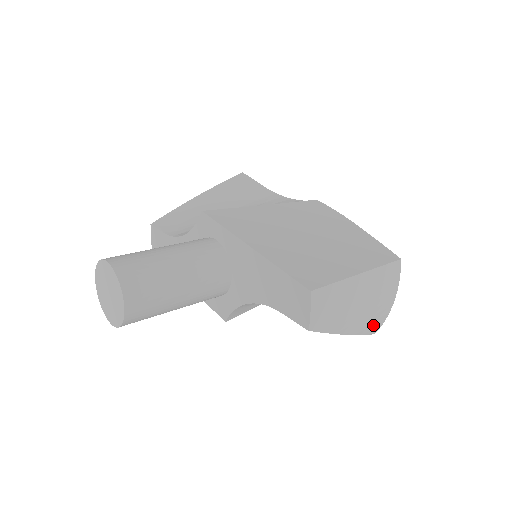
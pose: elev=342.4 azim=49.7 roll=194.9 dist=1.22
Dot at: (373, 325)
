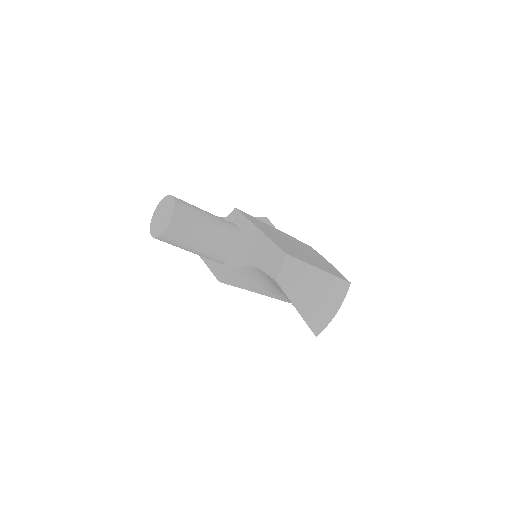
Dot at: (317, 322)
